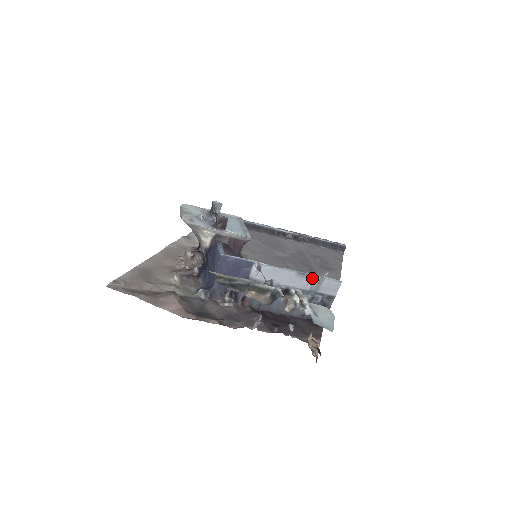
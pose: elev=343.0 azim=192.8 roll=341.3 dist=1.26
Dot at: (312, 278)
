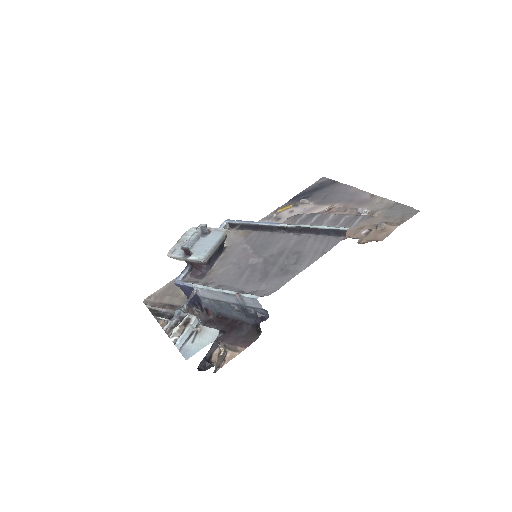
Dot at: (235, 296)
